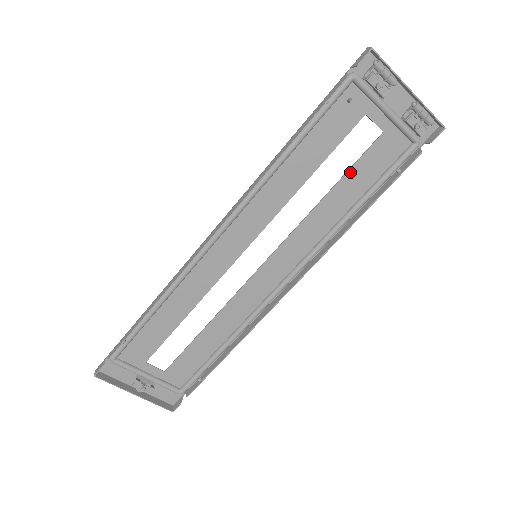
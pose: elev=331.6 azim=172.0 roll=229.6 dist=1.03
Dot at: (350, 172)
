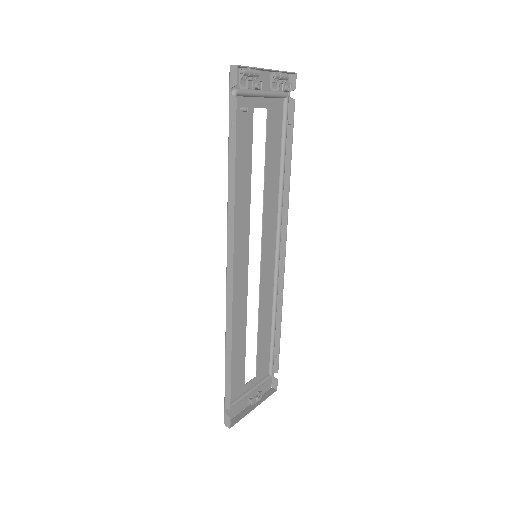
Dot at: (267, 151)
